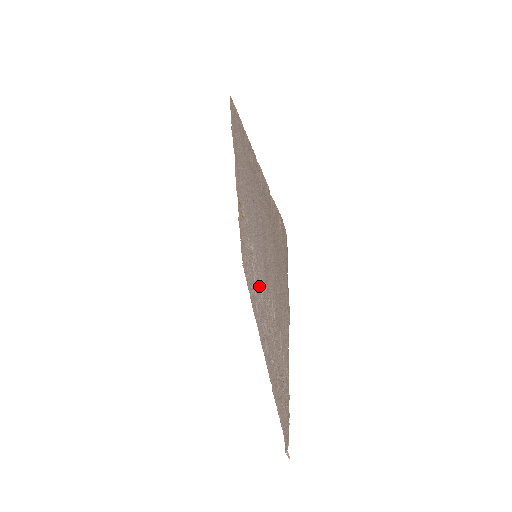
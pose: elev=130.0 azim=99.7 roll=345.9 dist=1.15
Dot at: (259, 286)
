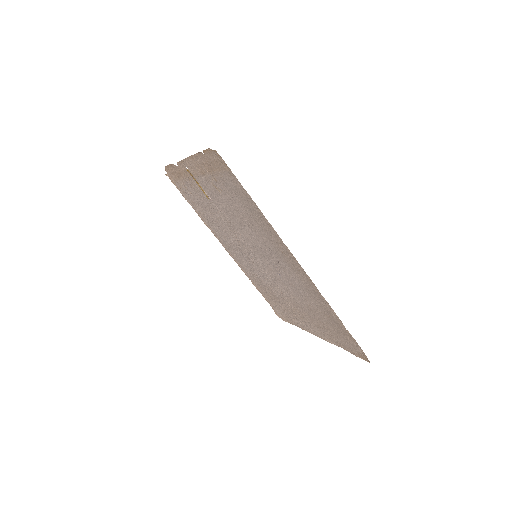
Dot at: (256, 265)
